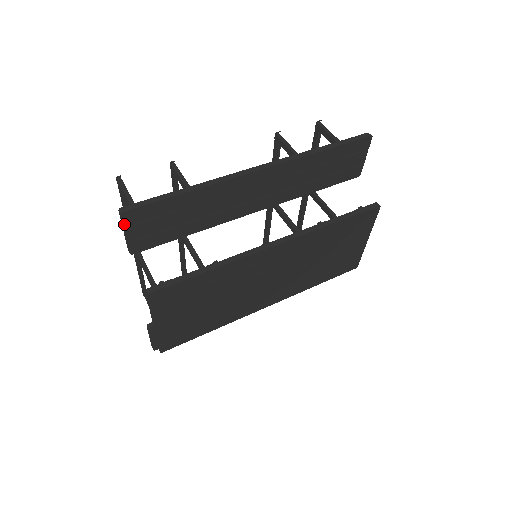
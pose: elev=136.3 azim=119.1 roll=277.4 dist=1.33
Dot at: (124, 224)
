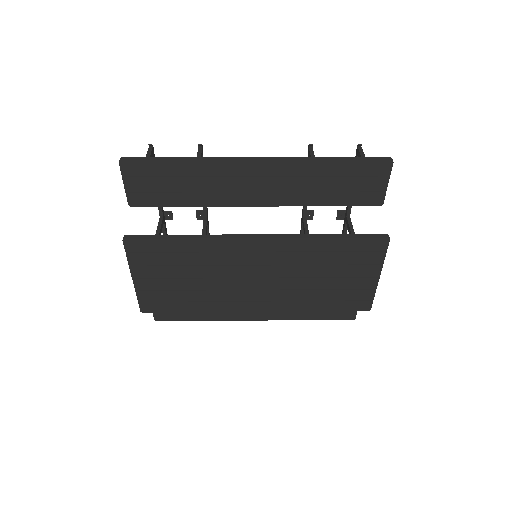
Dot at: (122, 173)
